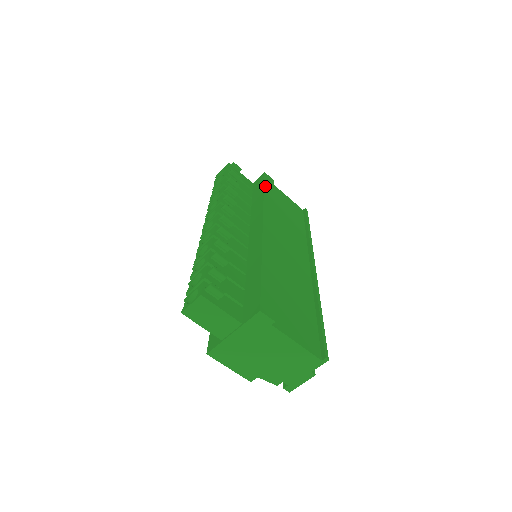
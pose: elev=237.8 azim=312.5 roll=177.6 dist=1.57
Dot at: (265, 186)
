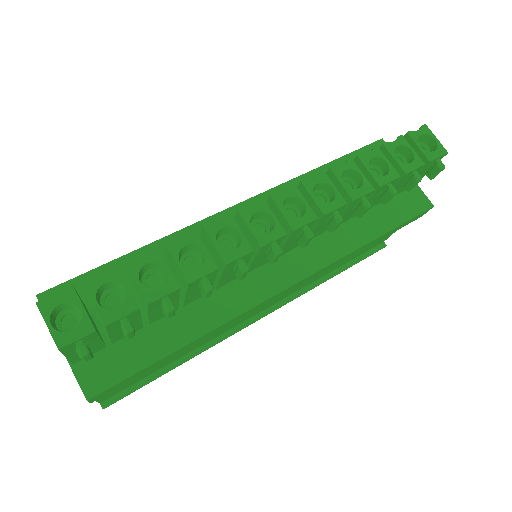
Dot at: (395, 228)
